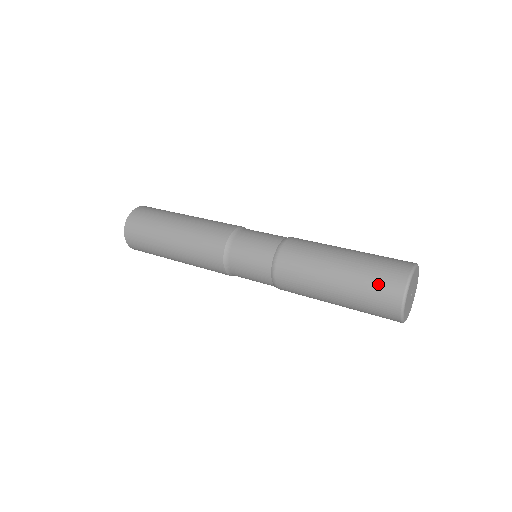
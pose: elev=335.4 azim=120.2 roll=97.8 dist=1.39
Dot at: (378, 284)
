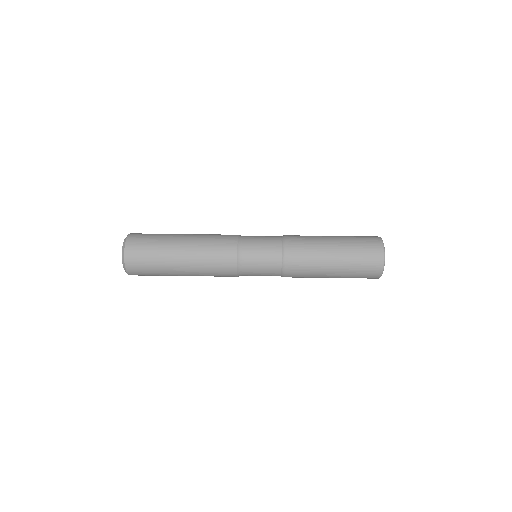
Dot at: occluded
